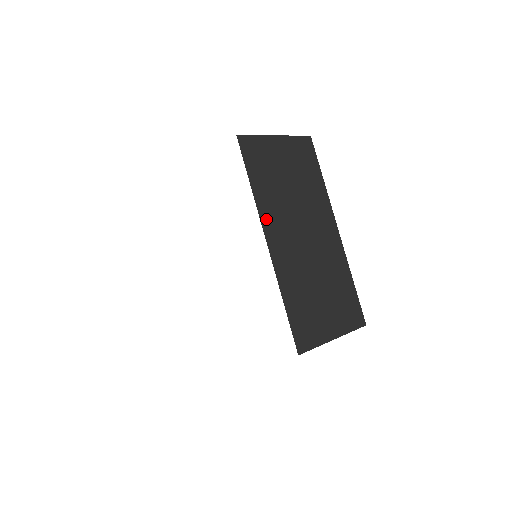
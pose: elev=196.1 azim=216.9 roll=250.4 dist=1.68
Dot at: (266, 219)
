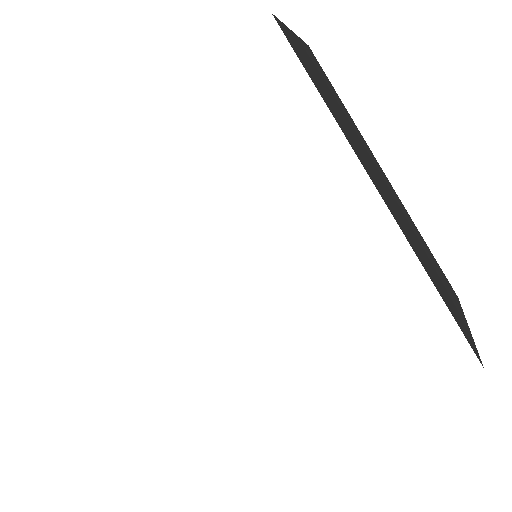
Dot at: (360, 159)
